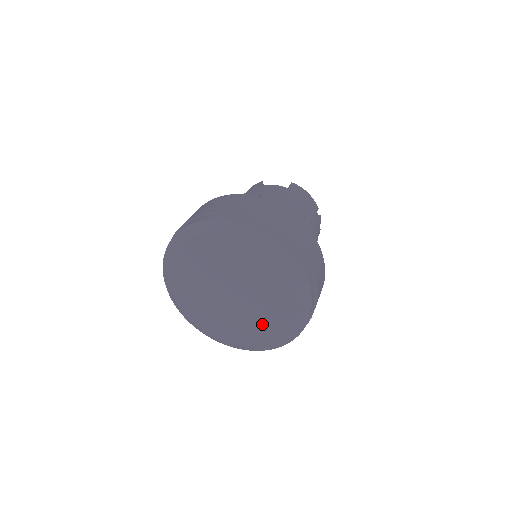
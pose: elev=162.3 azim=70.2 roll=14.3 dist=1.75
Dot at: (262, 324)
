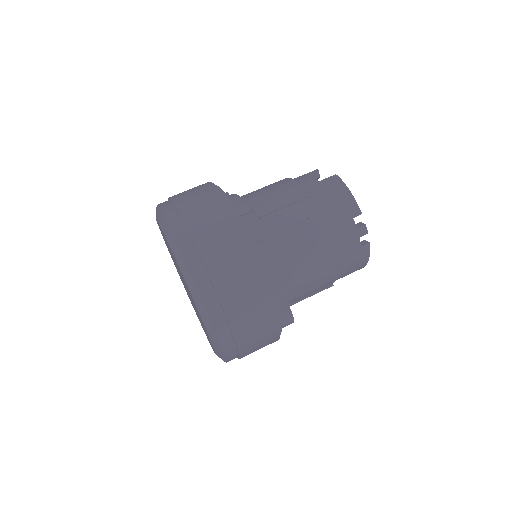
Dot at: occluded
